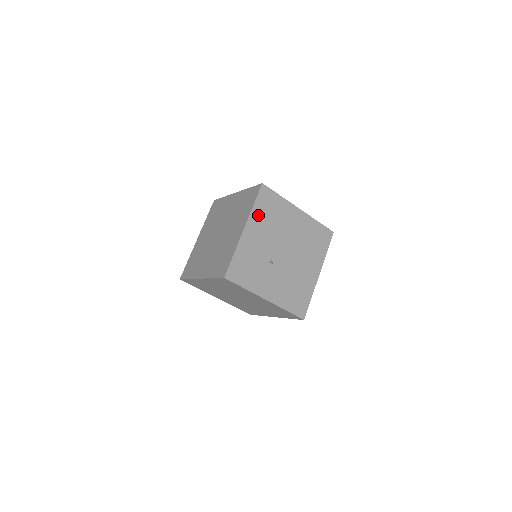
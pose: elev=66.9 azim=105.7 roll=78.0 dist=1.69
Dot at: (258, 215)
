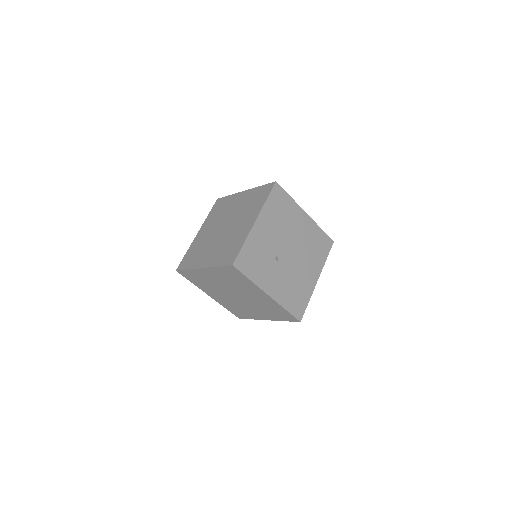
Dot at: (269, 211)
